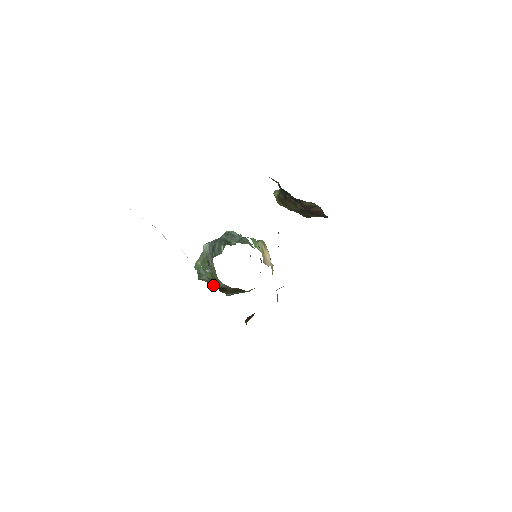
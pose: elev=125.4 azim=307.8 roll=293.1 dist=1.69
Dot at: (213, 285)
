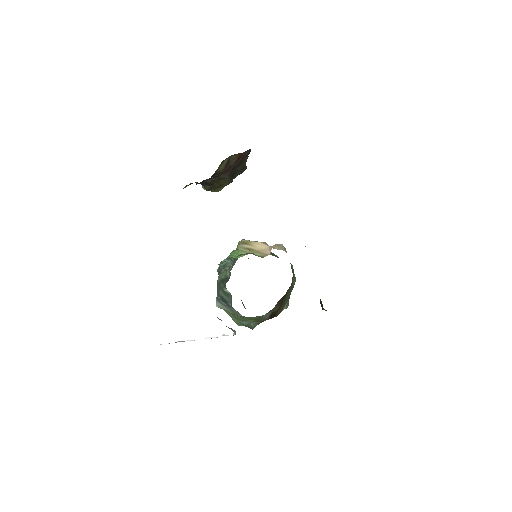
Dot at: occluded
